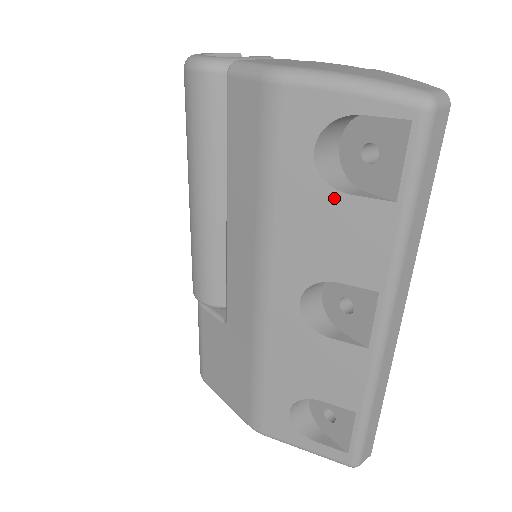
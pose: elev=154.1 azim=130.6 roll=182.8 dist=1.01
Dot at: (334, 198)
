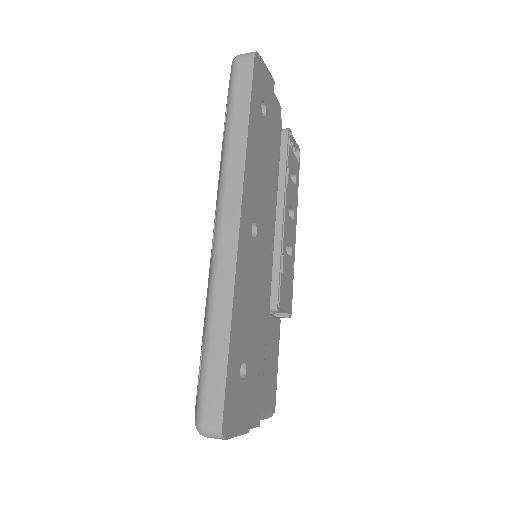
Dot at: (222, 147)
